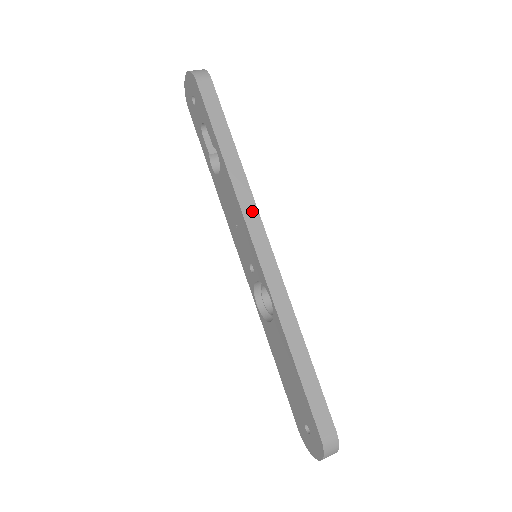
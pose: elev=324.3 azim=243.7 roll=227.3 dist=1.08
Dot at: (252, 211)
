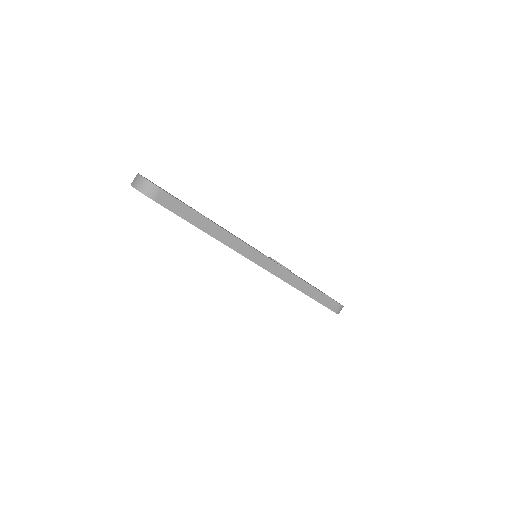
Dot at: (245, 248)
